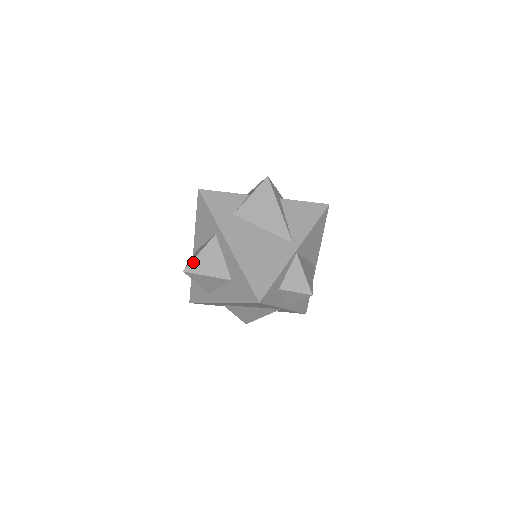
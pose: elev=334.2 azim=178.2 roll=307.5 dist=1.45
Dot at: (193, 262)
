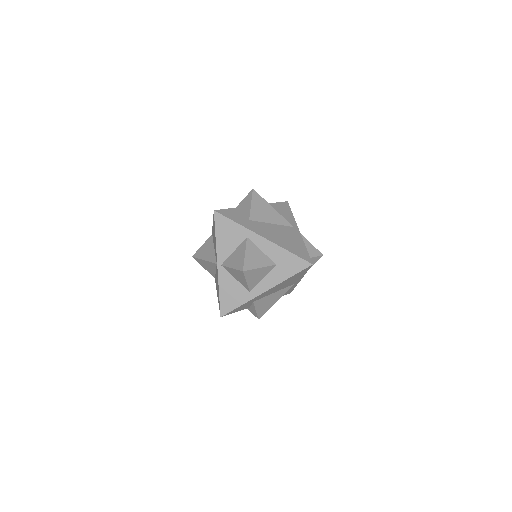
Dot at: (245, 262)
